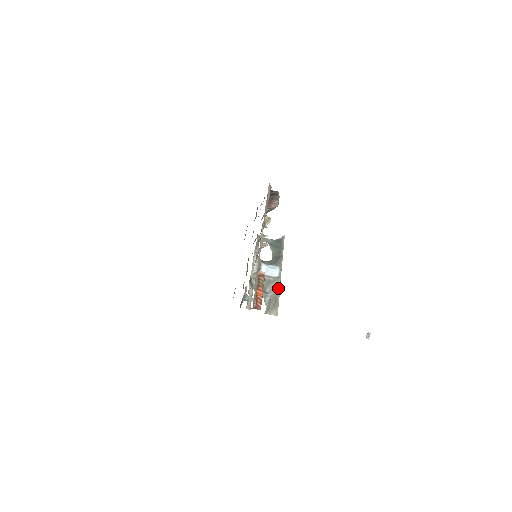
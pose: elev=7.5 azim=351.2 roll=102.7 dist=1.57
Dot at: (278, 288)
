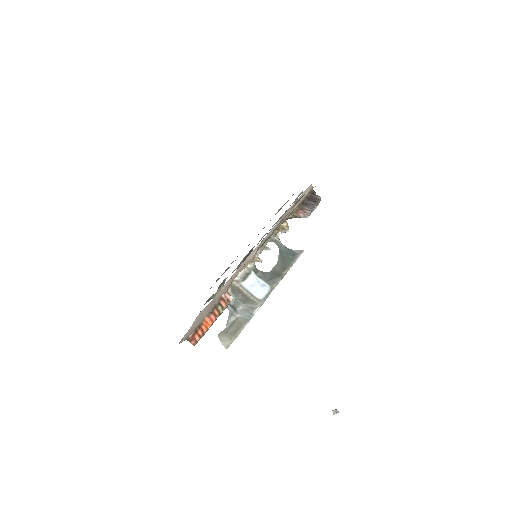
Dot at: (251, 314)
